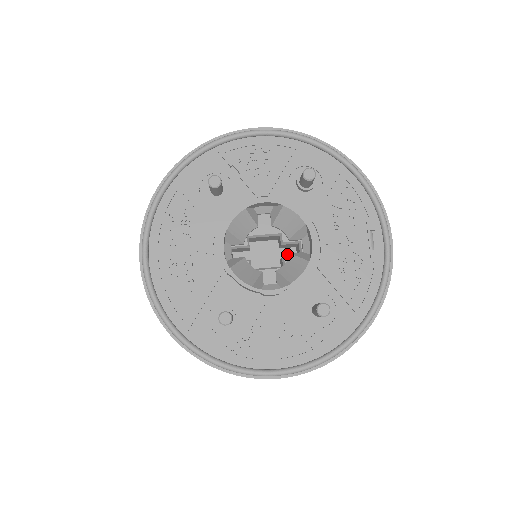
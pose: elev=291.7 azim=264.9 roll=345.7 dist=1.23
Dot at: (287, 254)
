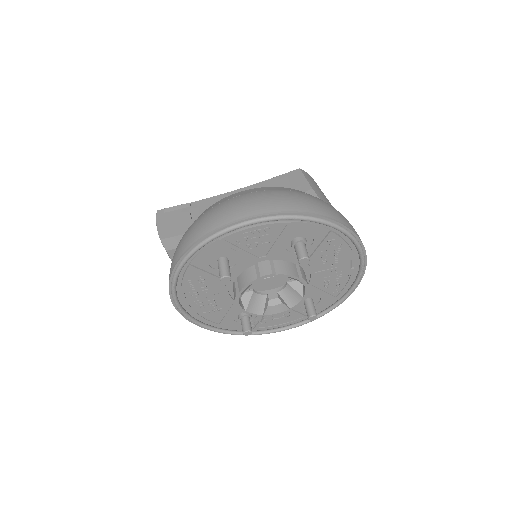
Dot at: occluded
